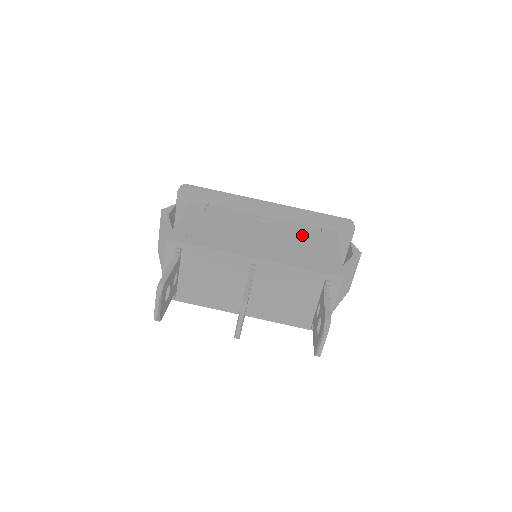
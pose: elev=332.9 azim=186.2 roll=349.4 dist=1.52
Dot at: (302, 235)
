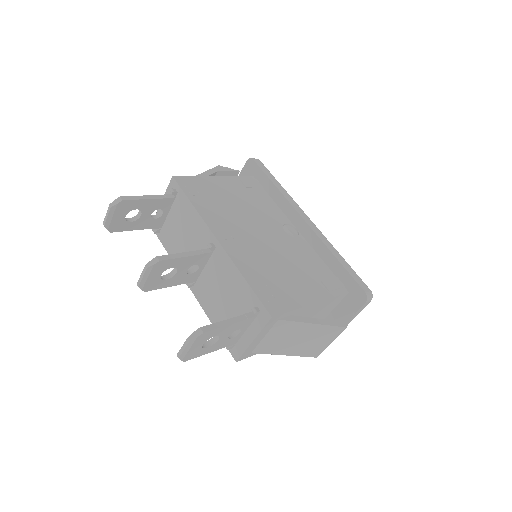
Dot at: (302, 265)
